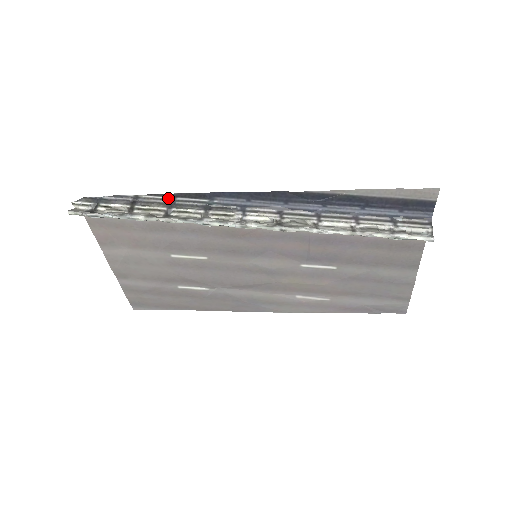
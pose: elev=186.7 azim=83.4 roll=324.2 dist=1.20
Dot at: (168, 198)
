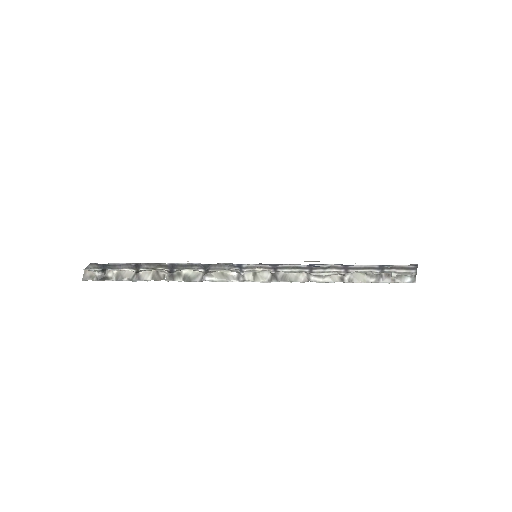
Dot at: (168, 263)
